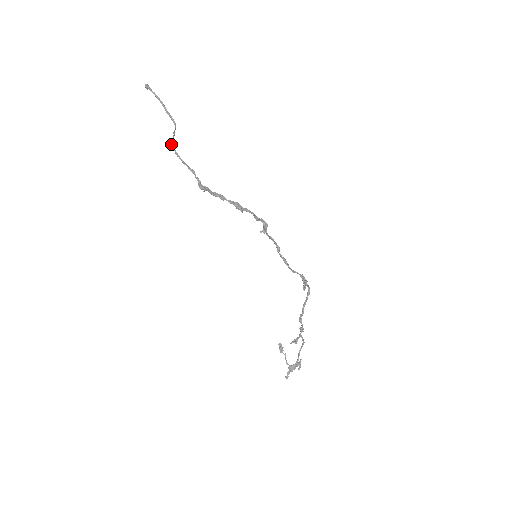
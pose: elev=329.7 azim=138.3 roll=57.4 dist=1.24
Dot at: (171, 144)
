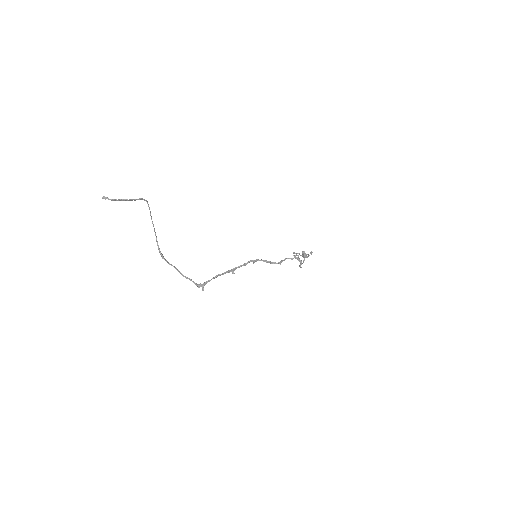
Dot at: occluded
